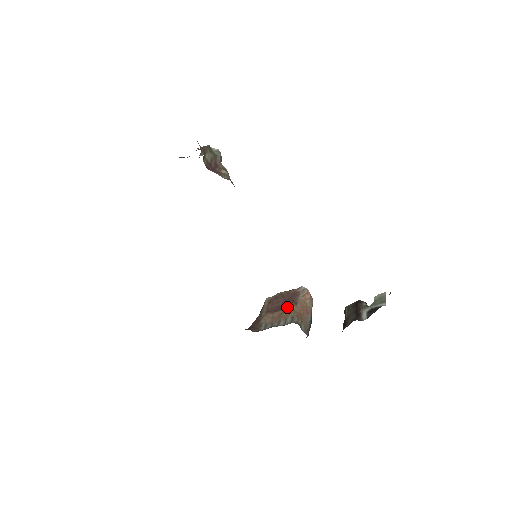
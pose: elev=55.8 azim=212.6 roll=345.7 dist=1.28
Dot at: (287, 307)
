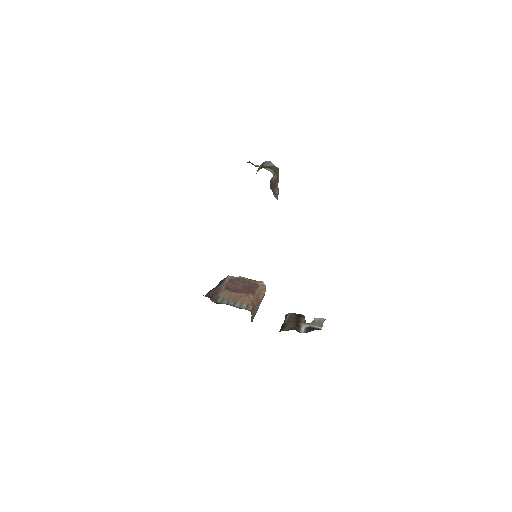
Dot at: (246, 293)
